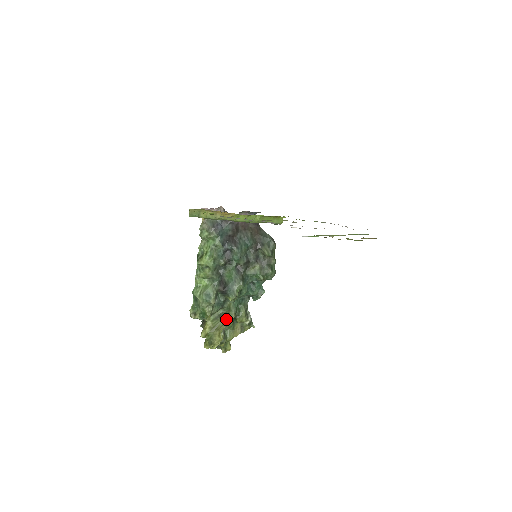
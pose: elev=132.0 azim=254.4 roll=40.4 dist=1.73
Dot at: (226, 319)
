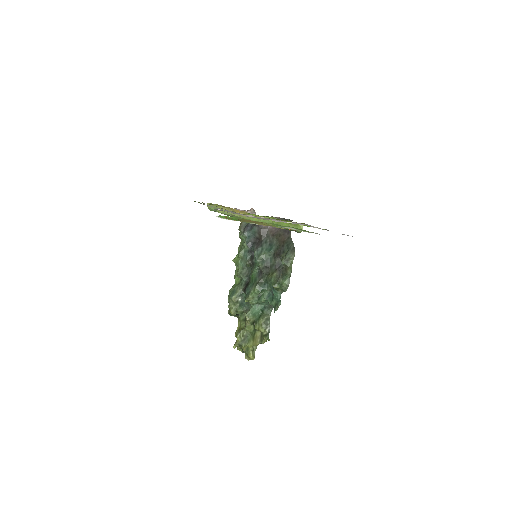
Dot at: (246, 322)
